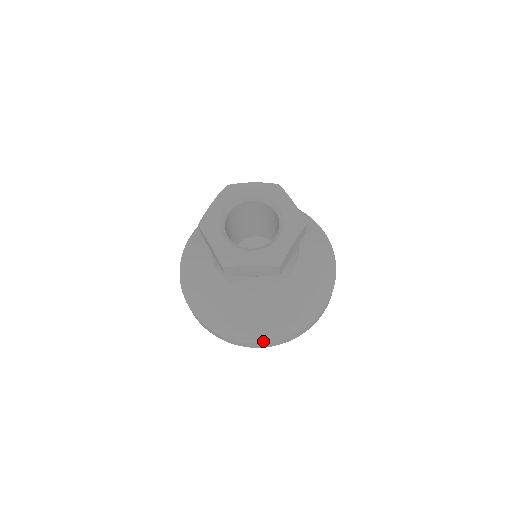
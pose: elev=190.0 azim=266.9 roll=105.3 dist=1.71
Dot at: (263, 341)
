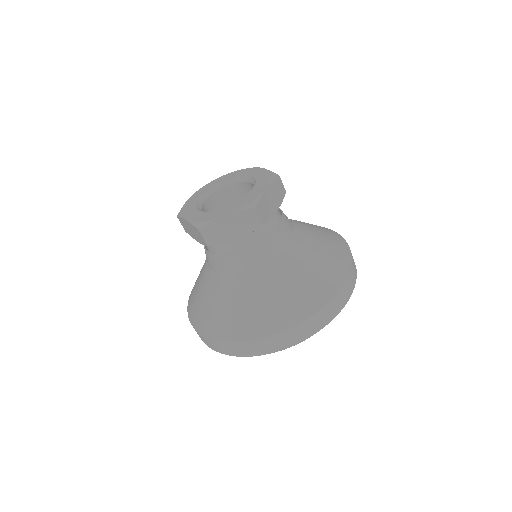
Dot at: (279, 330)
